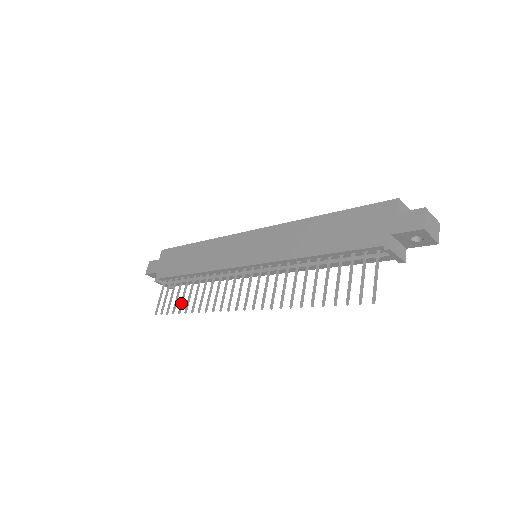
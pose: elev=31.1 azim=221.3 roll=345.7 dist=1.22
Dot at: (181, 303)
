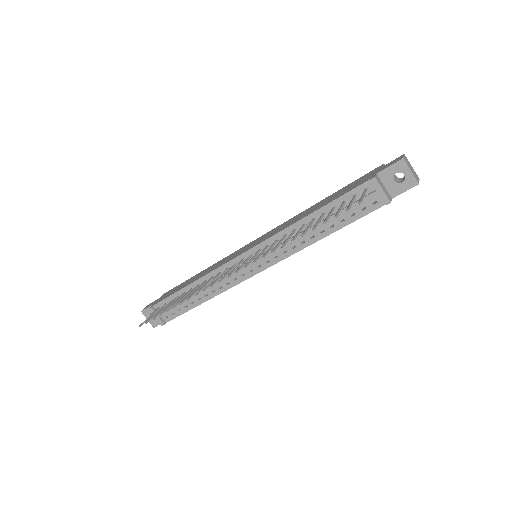
Dot at: (171, 305)
